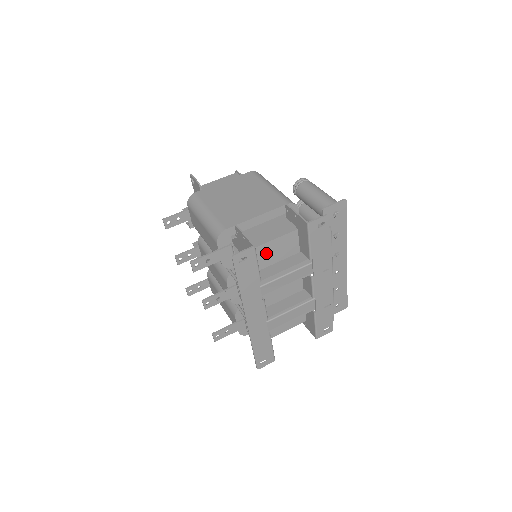
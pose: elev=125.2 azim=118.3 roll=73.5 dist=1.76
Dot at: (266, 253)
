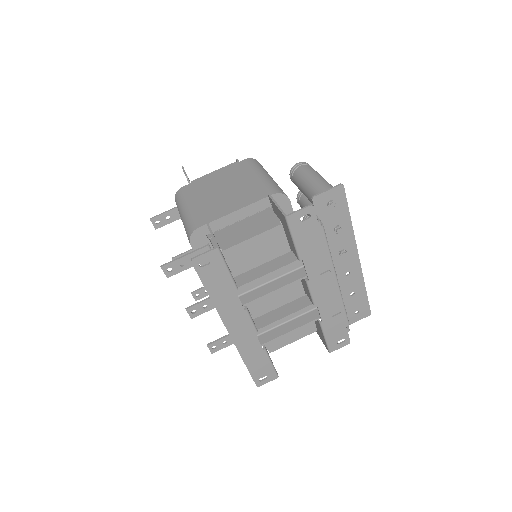
Dot at: (245, 254)
